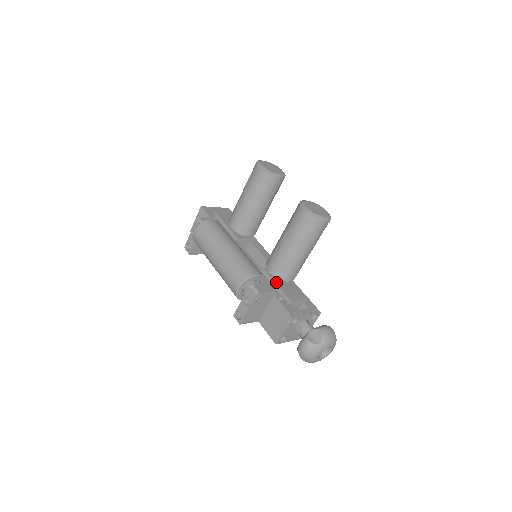
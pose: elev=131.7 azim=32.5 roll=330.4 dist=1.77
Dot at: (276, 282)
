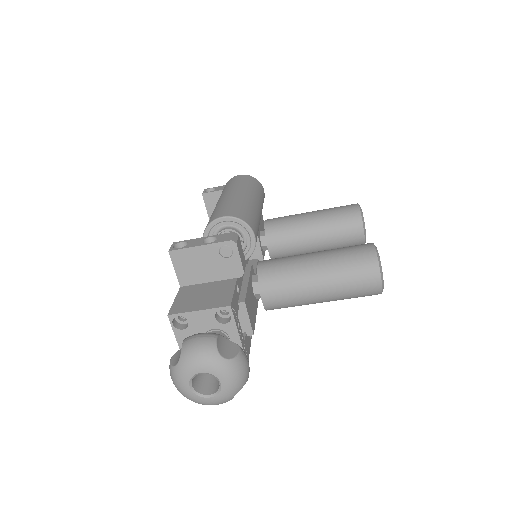
Dot at: (250, 281)
